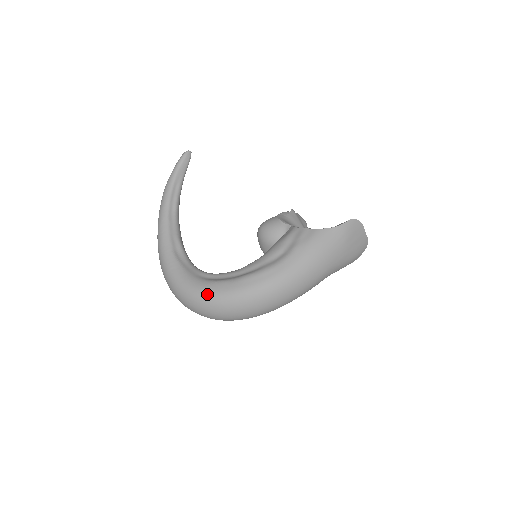
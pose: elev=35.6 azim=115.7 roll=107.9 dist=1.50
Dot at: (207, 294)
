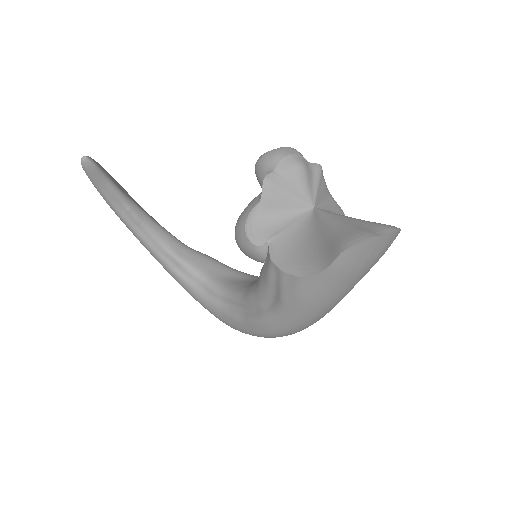
Dot at: occluded
